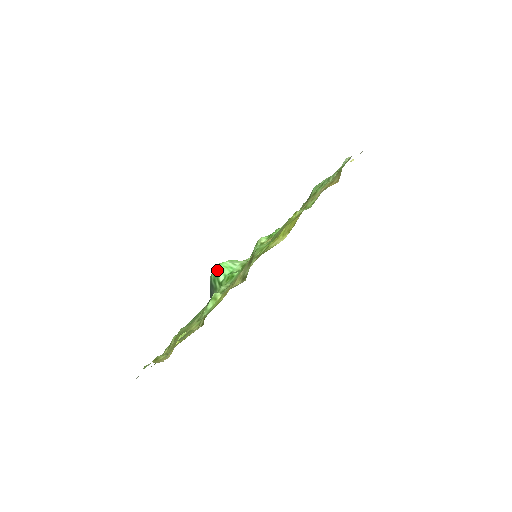
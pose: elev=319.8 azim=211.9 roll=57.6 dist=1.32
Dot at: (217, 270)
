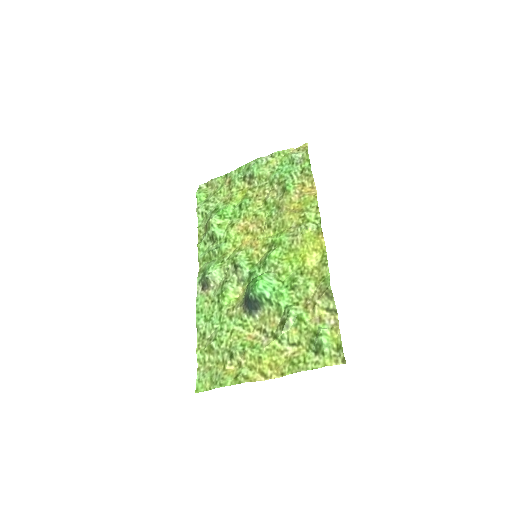
Dot at: (262, 289)
